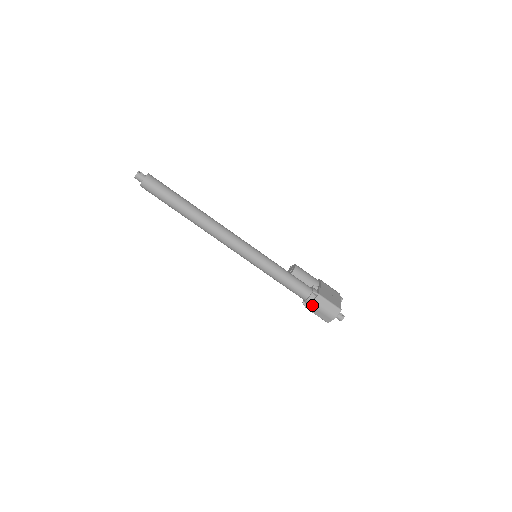
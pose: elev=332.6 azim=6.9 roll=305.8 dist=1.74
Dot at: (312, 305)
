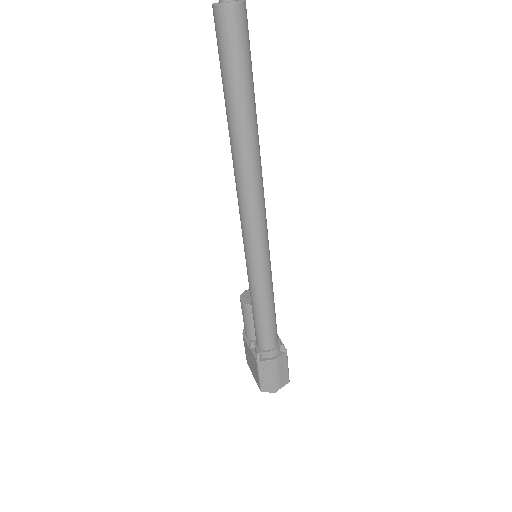
Dot at: (271, 362)
